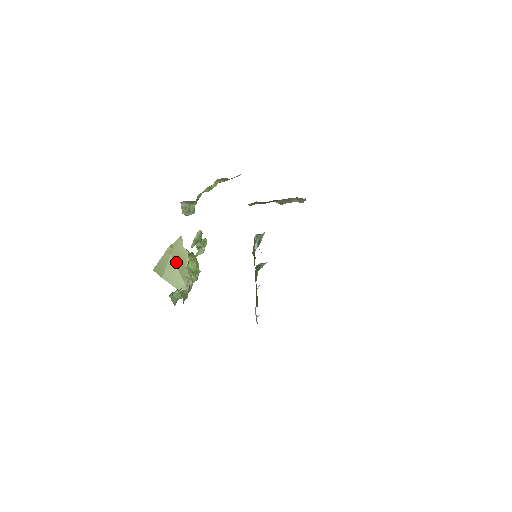
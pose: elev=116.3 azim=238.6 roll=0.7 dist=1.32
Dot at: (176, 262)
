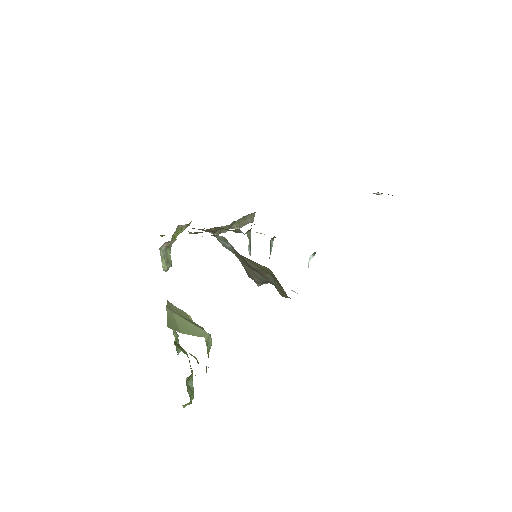
Dot at: (182, 317)
